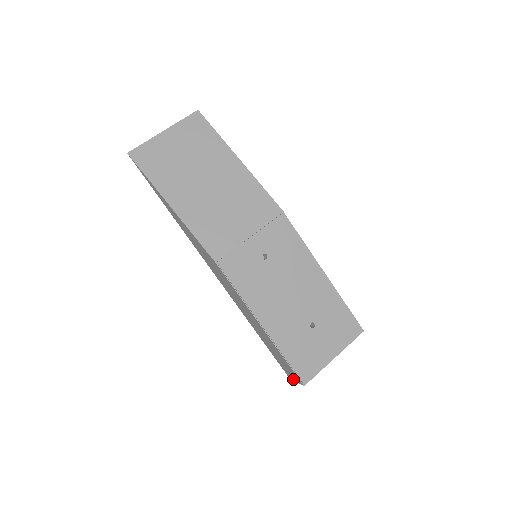
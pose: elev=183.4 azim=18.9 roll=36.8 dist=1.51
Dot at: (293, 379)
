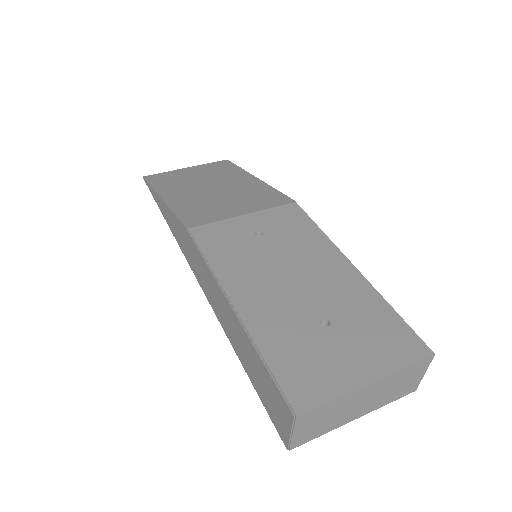
Dot at: (287, 433)
